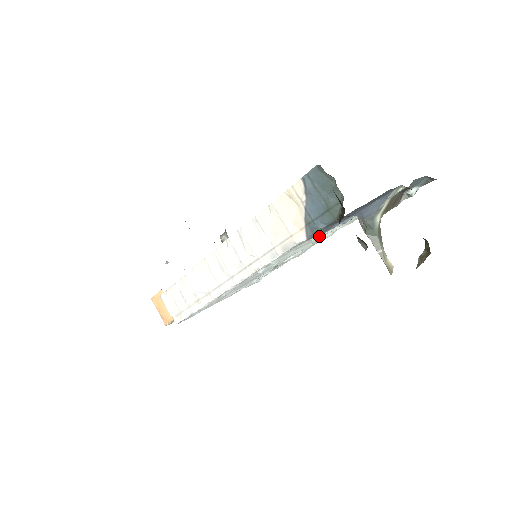
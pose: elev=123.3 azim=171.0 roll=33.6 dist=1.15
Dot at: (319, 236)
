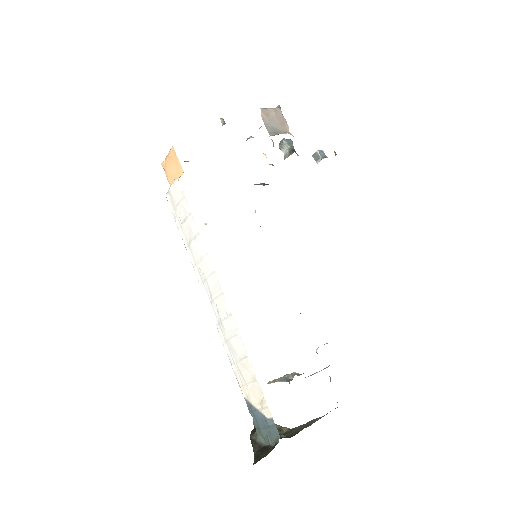
Dot at: occluded
